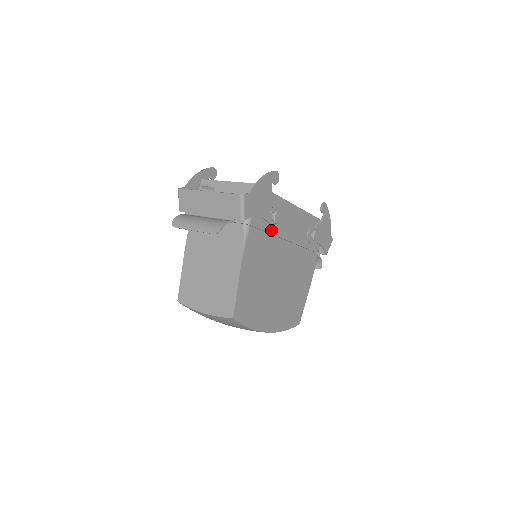
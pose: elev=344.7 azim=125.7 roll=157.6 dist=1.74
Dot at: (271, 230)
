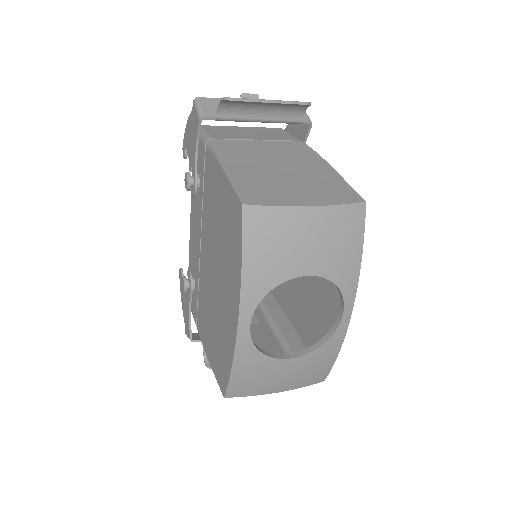
Dot at: occluded
